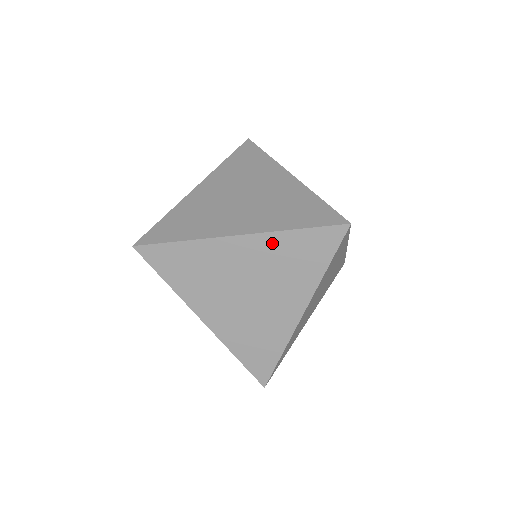
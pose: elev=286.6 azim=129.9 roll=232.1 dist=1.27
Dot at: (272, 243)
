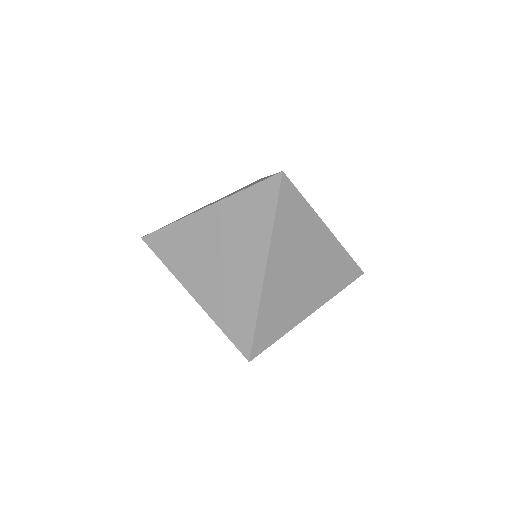
Dot at: (229, 207)
